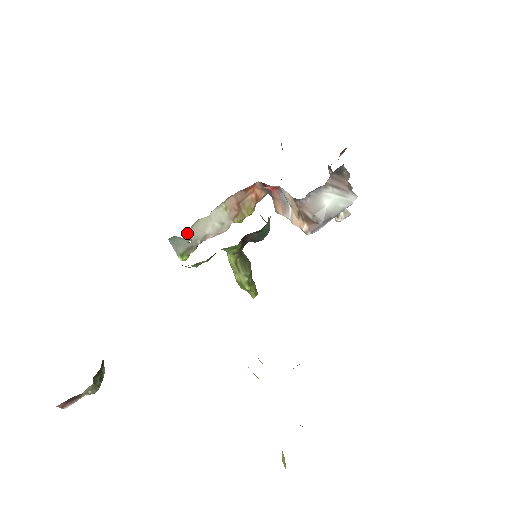
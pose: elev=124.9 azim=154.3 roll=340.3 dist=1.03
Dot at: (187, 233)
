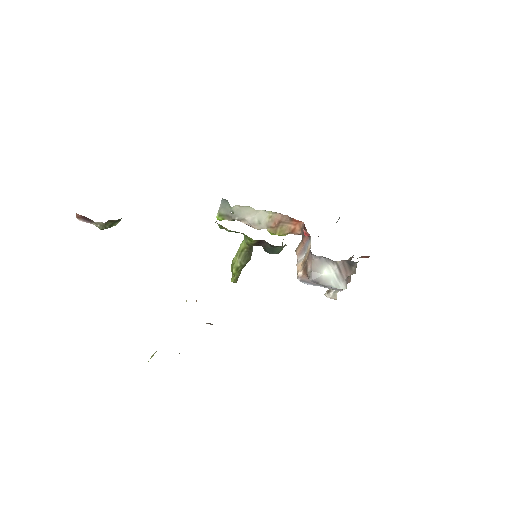
Dot at: (236, 206)
